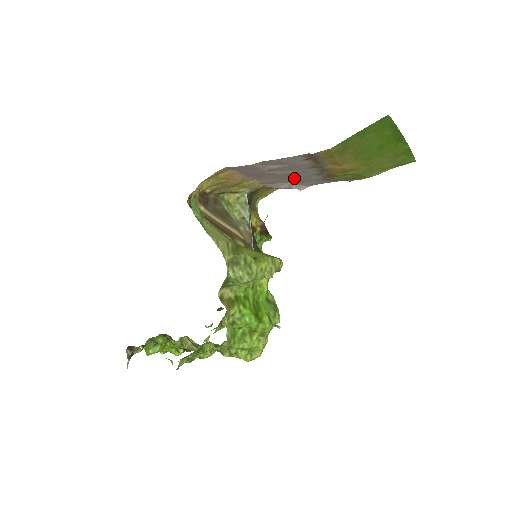
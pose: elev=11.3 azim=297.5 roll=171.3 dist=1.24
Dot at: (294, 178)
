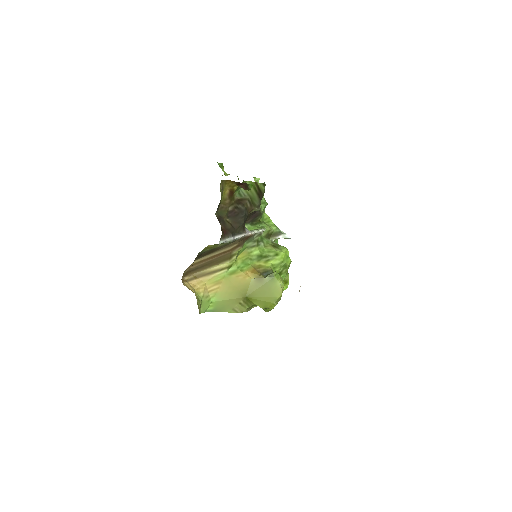
Dot at: occluded
